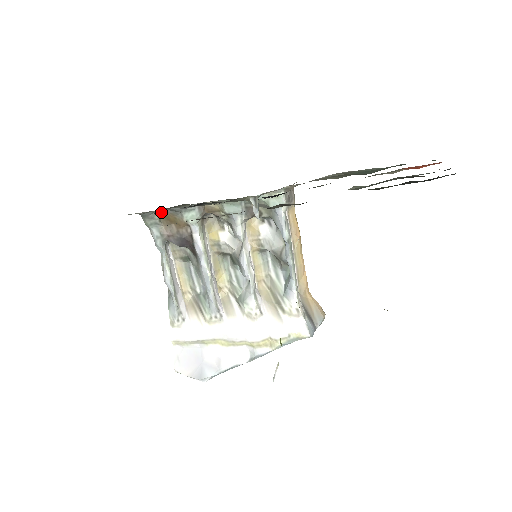
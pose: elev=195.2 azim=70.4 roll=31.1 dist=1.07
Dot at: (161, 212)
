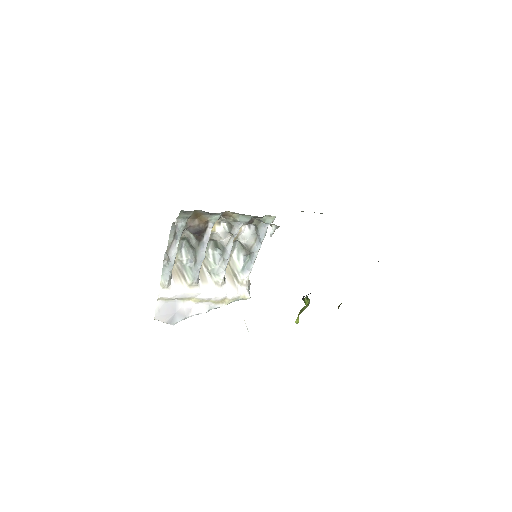
Dot at: (196, 211)
